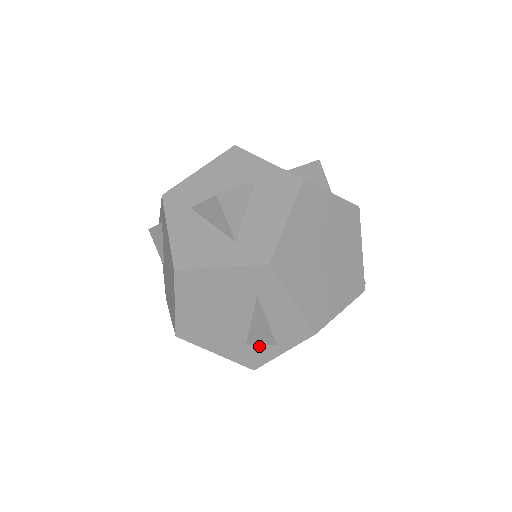
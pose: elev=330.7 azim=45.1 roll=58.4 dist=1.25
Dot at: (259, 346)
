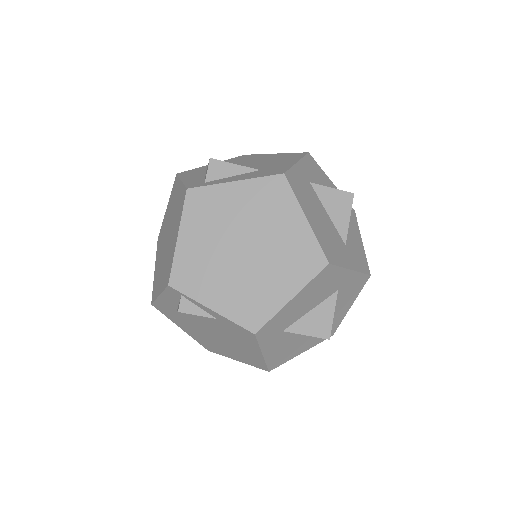
Dot at: occluded
